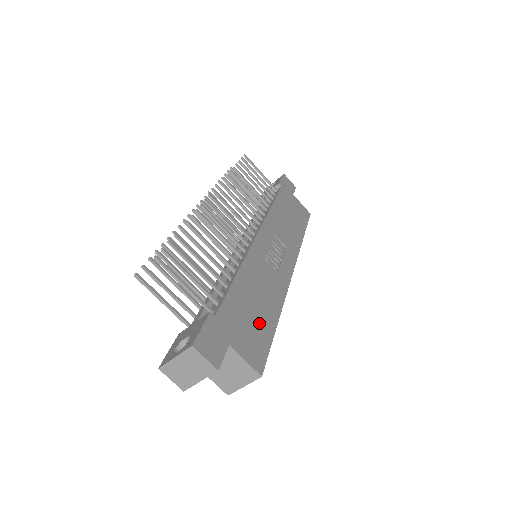
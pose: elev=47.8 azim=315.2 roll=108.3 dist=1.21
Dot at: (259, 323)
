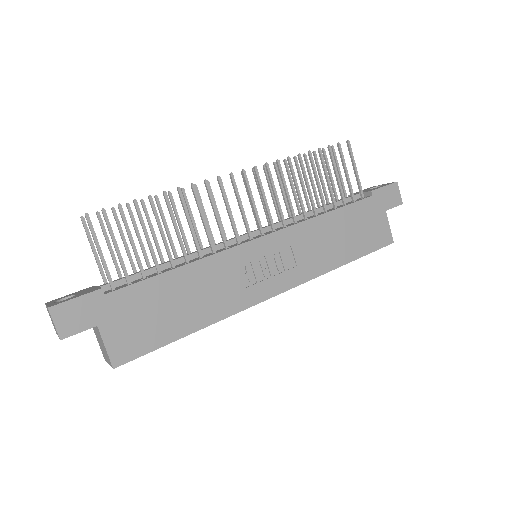
Dot at: (162, 323)
